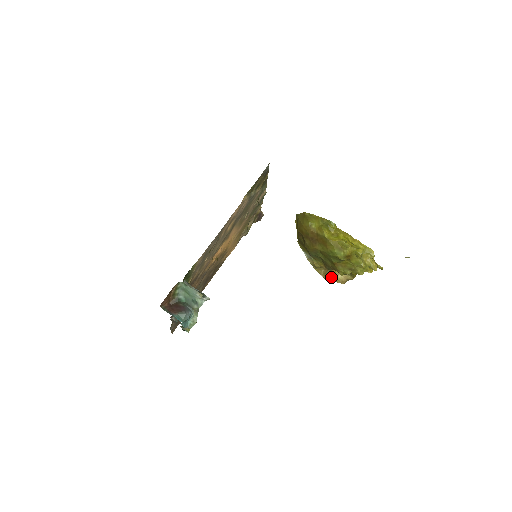
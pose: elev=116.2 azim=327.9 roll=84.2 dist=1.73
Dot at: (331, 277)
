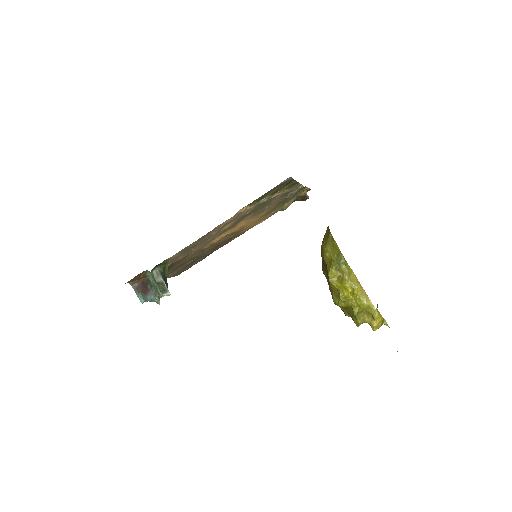
Dot at: occluded
